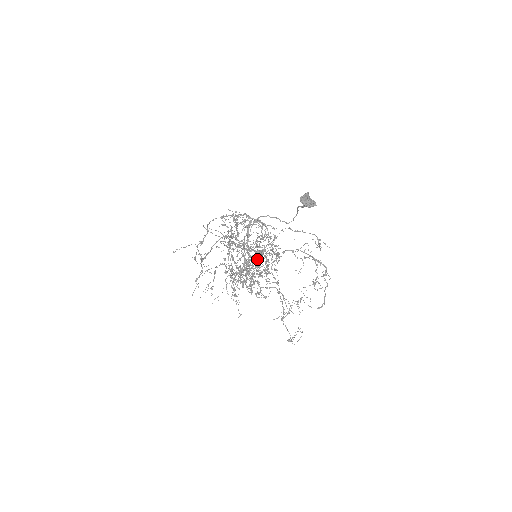
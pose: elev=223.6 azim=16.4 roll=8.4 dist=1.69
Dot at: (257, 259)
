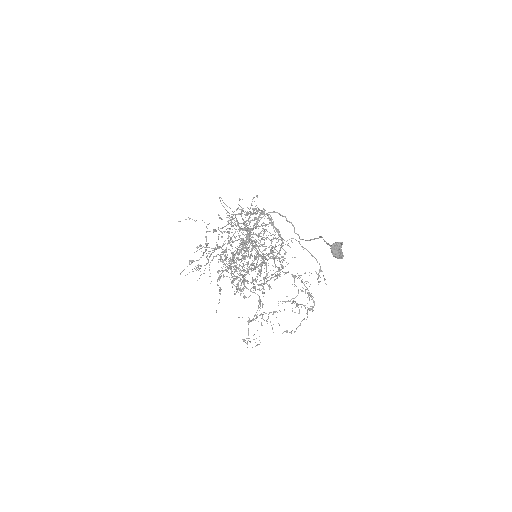
Dot at: occluded
